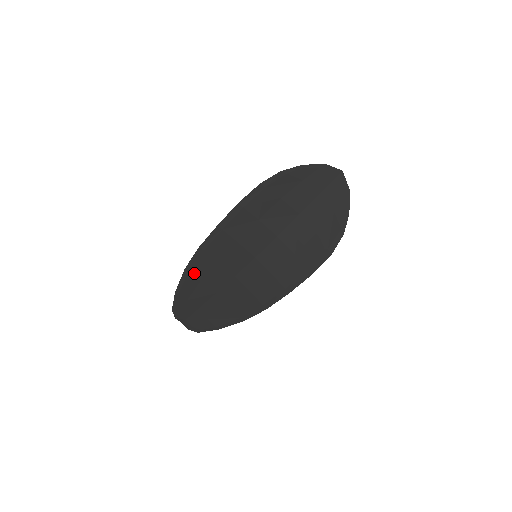
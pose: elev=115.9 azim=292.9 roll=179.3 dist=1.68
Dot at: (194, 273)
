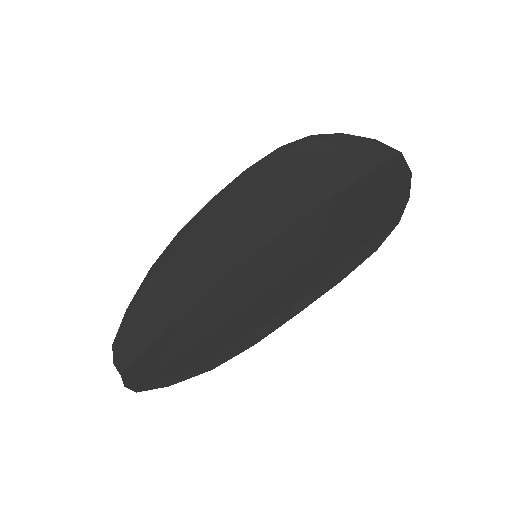
Dot at: (160, 277)
